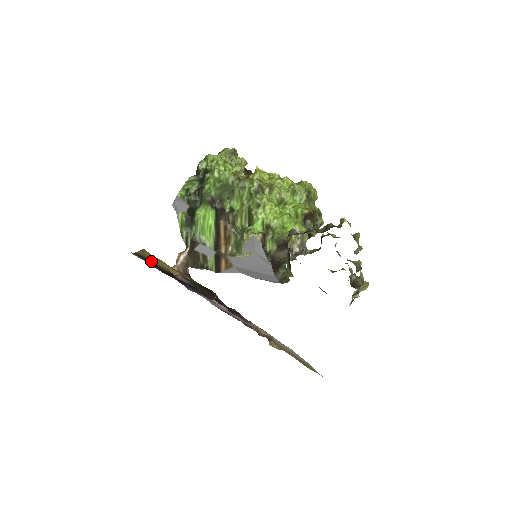
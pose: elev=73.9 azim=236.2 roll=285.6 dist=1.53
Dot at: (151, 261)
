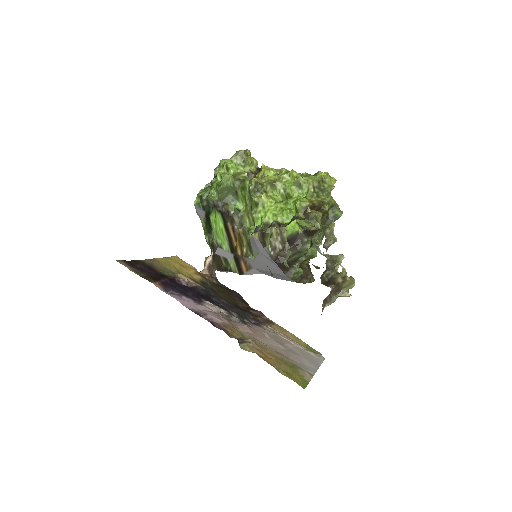
Dot at: (157, 267)
